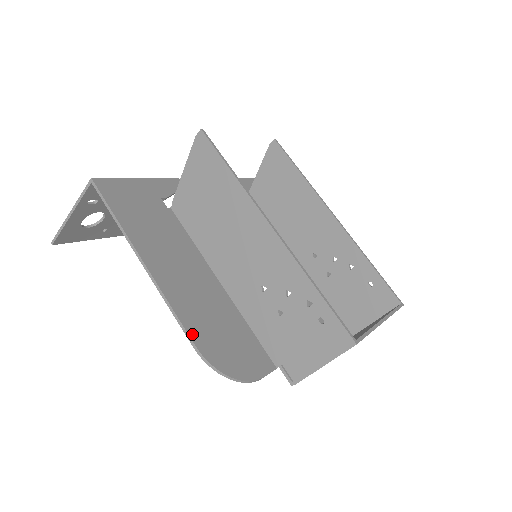
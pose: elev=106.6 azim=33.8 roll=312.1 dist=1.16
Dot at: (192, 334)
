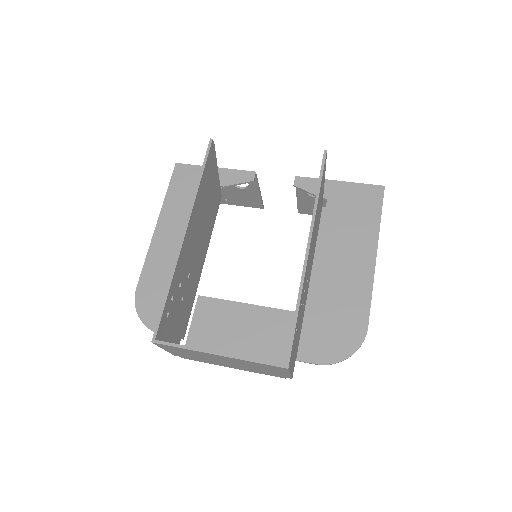
Dot at: (142, 280)
